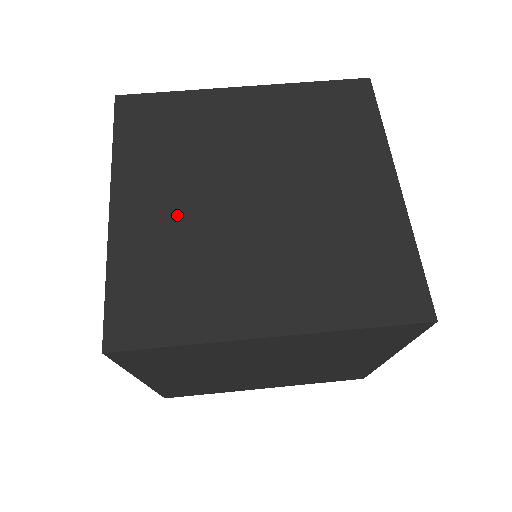
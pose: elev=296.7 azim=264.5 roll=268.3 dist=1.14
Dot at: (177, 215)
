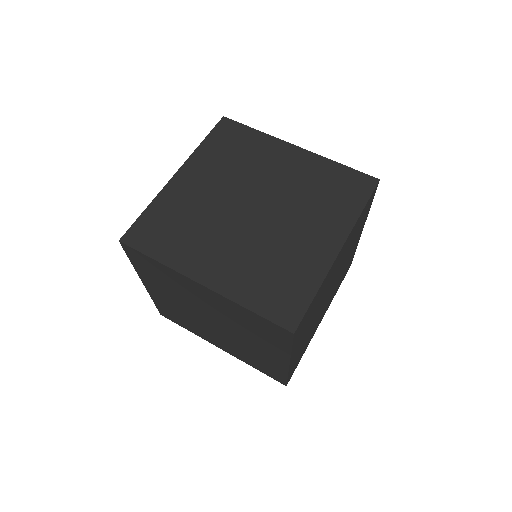
Dot at: (236, 253)
